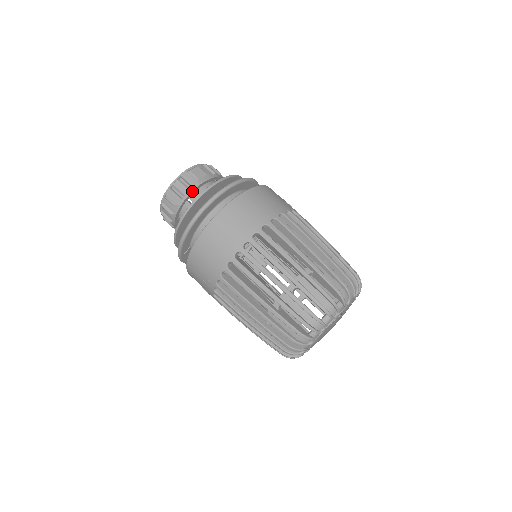
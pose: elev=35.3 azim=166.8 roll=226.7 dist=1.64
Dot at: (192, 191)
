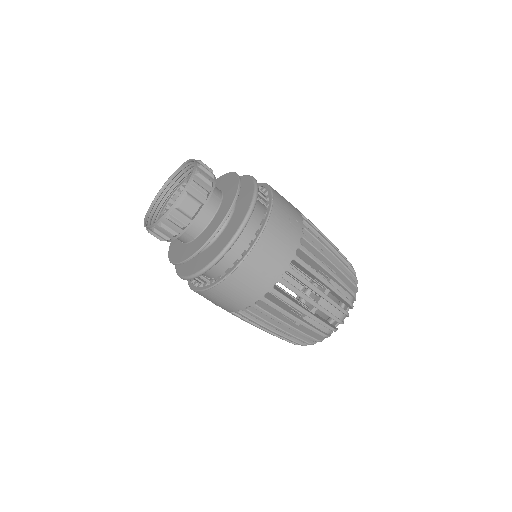
Dot at: occluded
